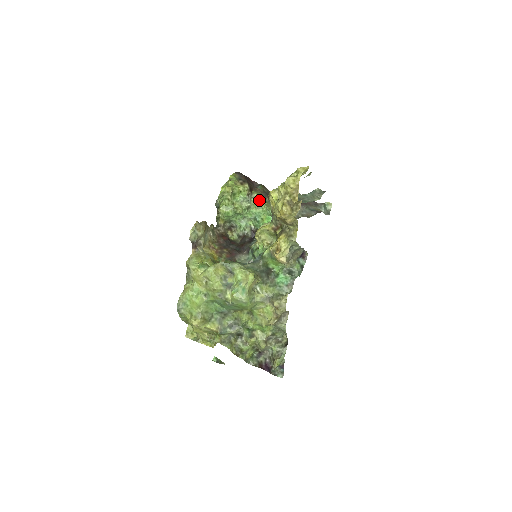
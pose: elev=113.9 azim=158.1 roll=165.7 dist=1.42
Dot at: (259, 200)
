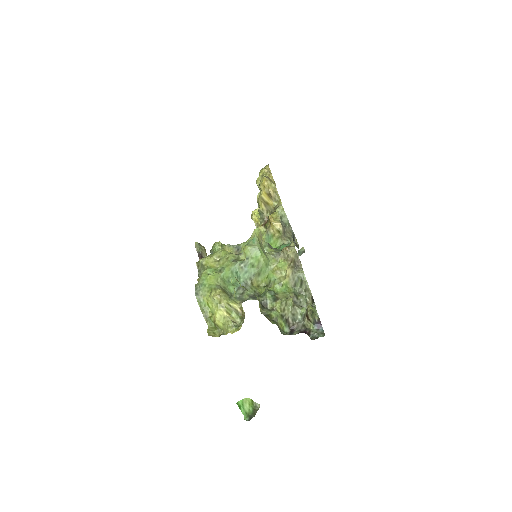
Dot at: occluded
